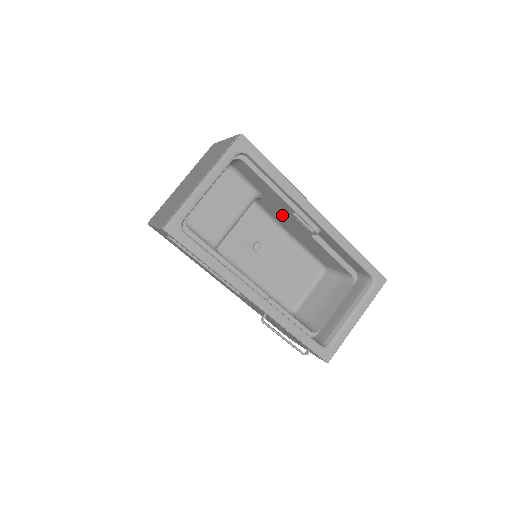
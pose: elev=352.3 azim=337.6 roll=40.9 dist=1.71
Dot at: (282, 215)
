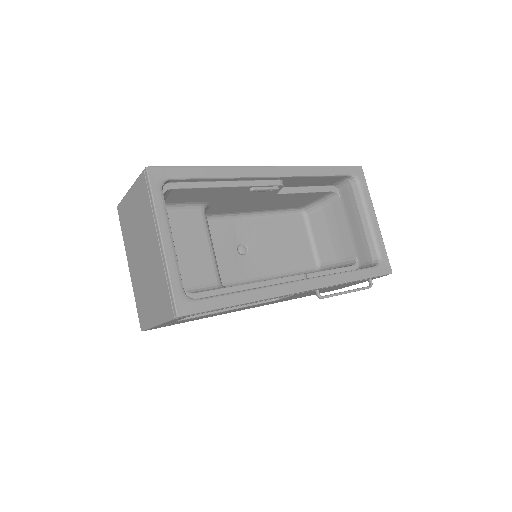
Dot at: (238, 203)
